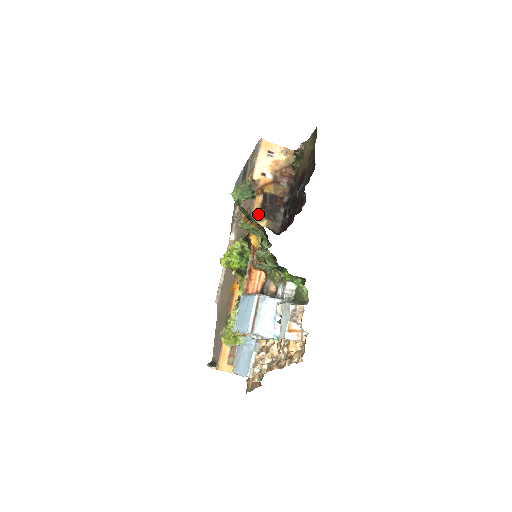
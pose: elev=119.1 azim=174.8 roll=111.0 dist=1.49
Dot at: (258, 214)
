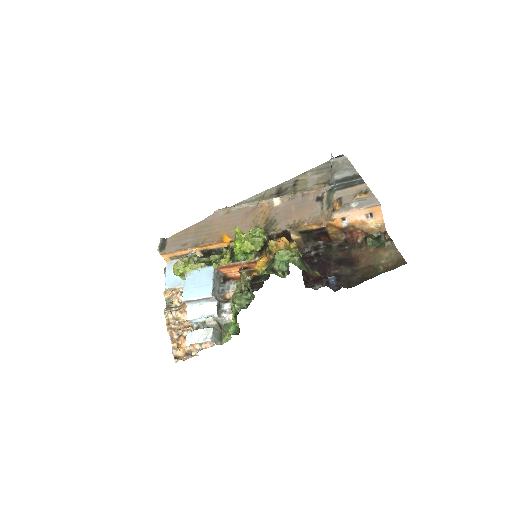
Dot at: (292, 247)
